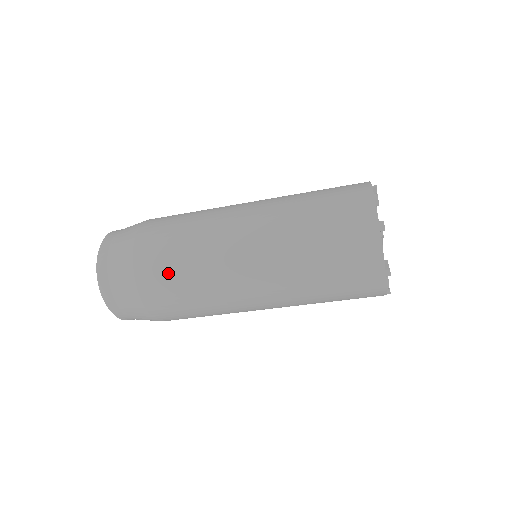
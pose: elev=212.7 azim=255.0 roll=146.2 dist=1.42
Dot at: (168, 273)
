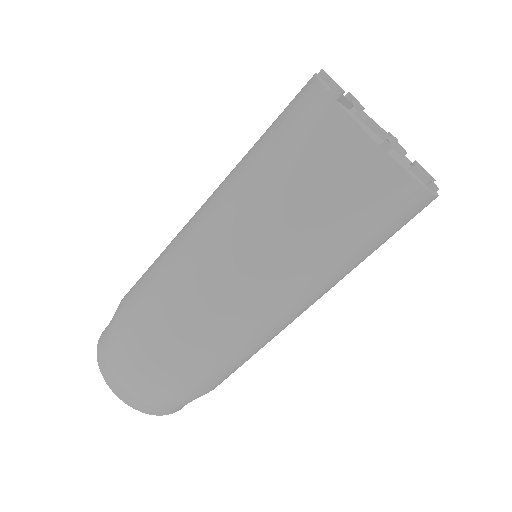
Dot at: (149, 321)
